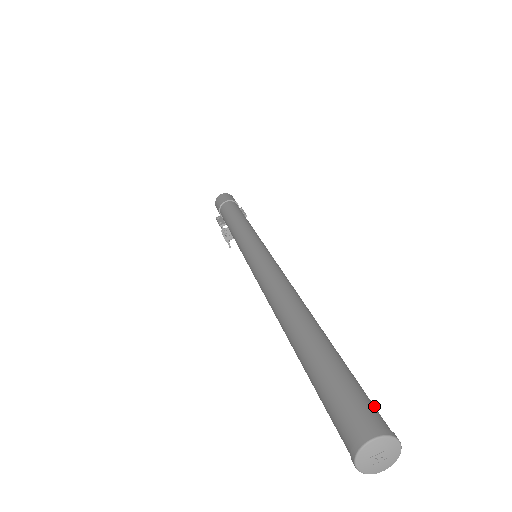
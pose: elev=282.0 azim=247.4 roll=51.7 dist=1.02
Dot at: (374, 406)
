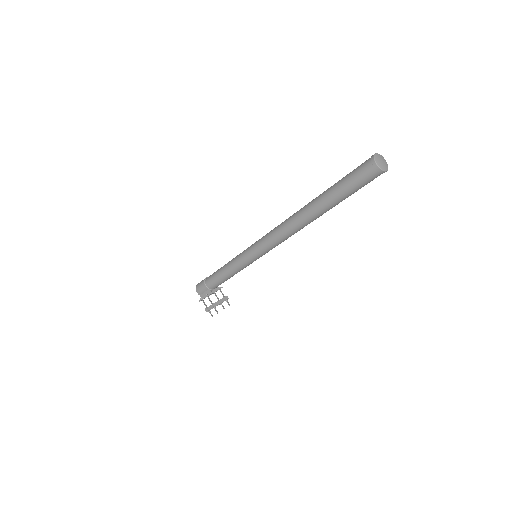
Dot at: occluded
